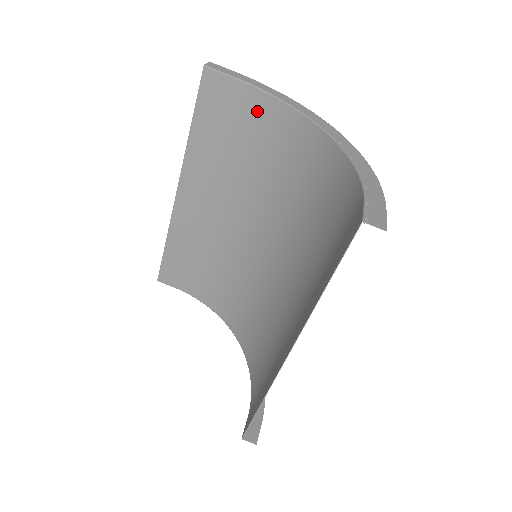
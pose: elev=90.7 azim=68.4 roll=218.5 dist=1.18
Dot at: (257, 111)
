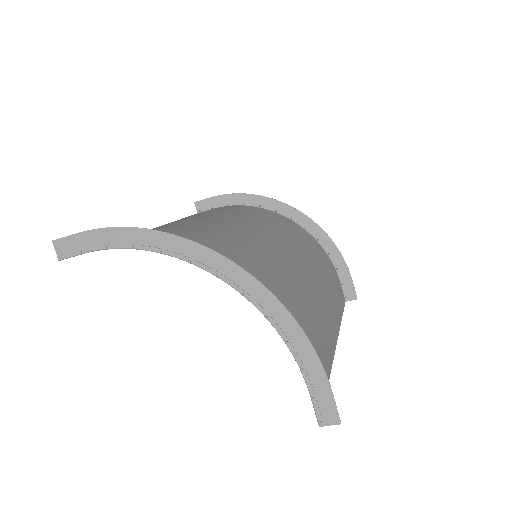
Dot at: occluded
